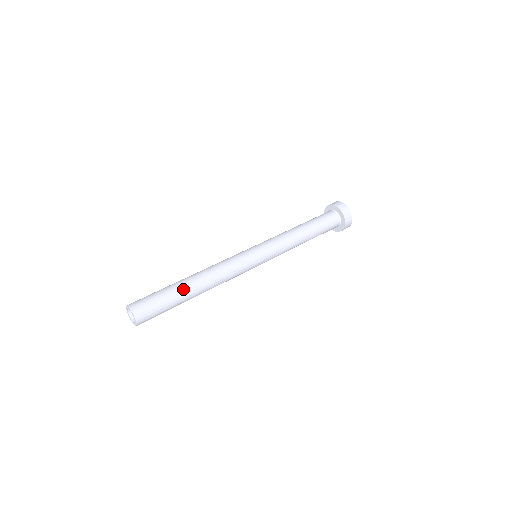
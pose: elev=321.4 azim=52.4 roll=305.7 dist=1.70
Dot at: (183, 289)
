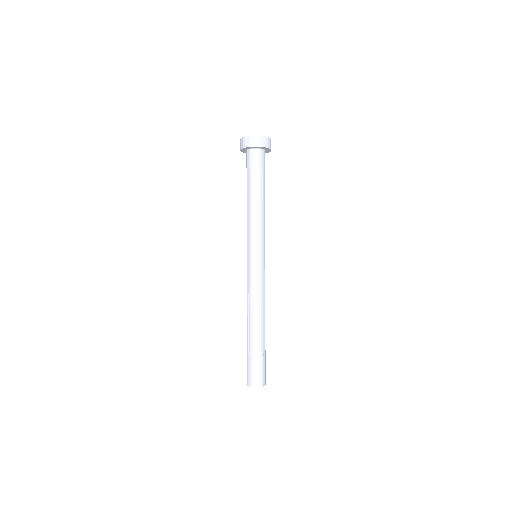
Dot at: (263, 339)
